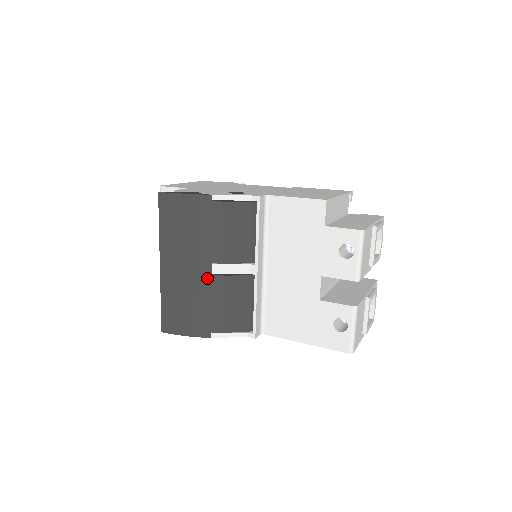
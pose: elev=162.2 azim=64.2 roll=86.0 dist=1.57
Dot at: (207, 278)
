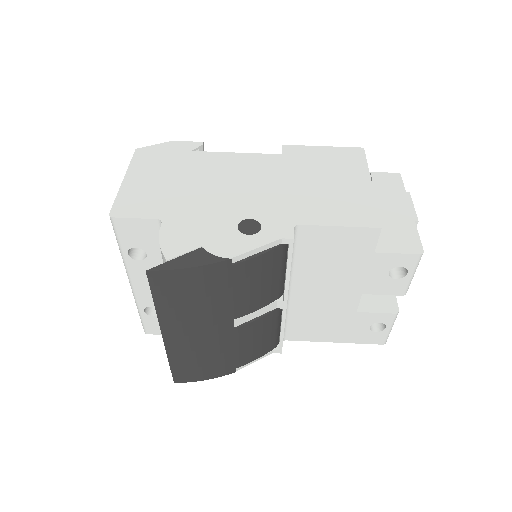
Dot at: (229, 333)
